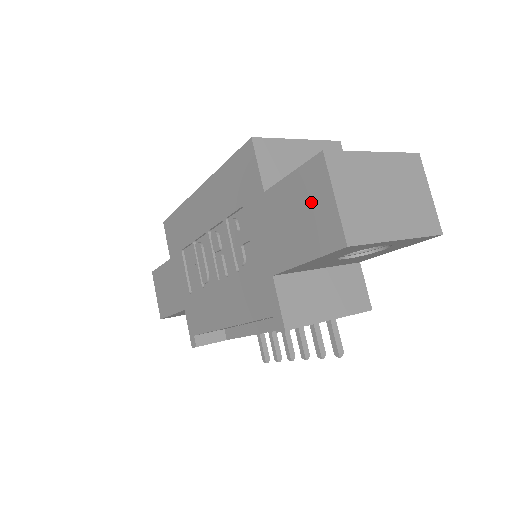
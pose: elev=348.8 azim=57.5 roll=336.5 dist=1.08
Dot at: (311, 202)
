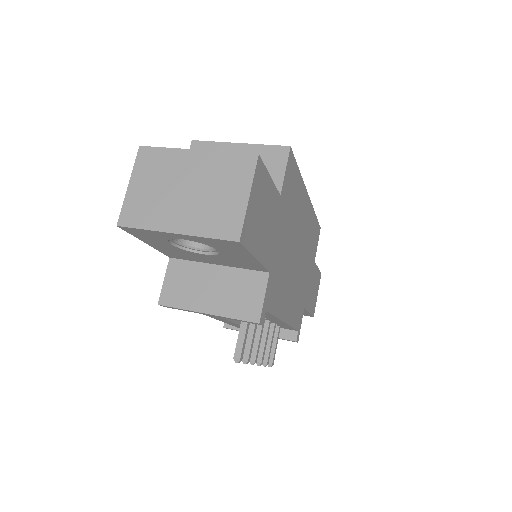
Dot at: occluded
